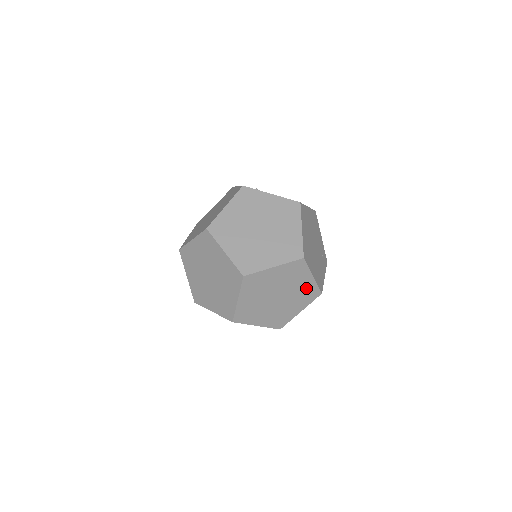
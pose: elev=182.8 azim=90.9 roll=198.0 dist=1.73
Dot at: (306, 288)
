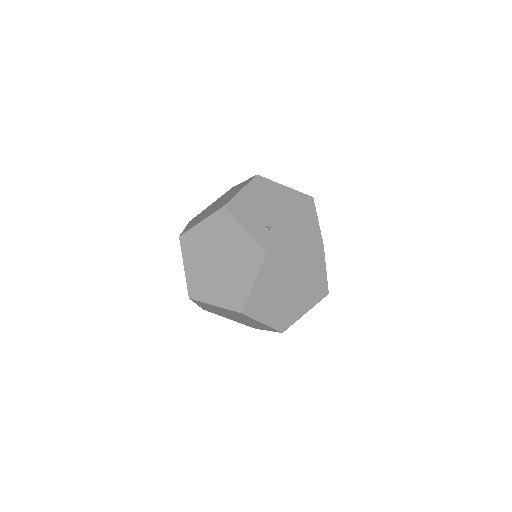
Dot at: occluded
